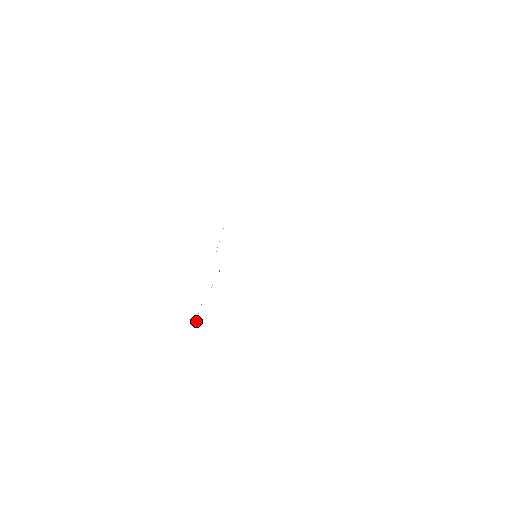
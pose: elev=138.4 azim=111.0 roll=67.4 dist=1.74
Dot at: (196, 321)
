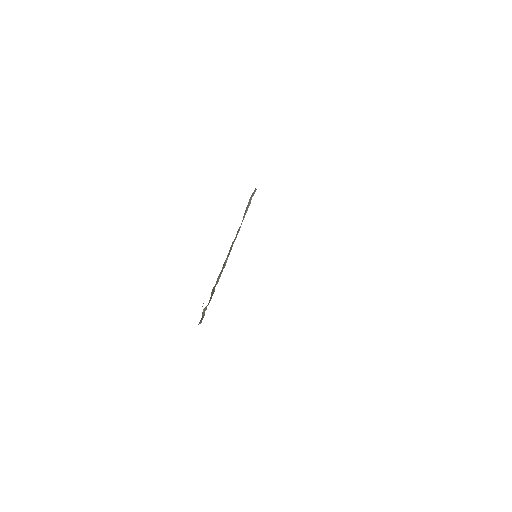
Dot at: occluded
